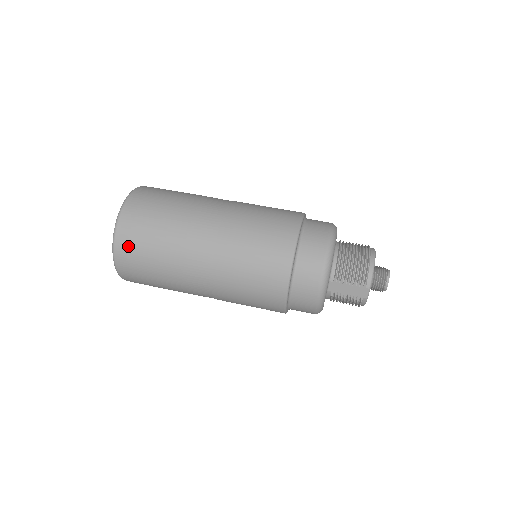
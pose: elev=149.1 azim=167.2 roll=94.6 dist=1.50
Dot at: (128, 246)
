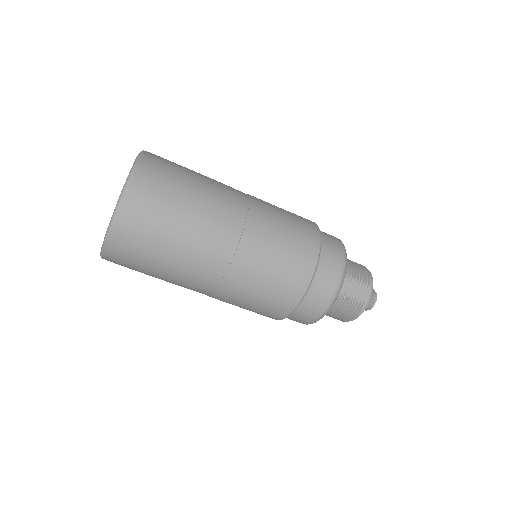
Dot at: (149, 184)
